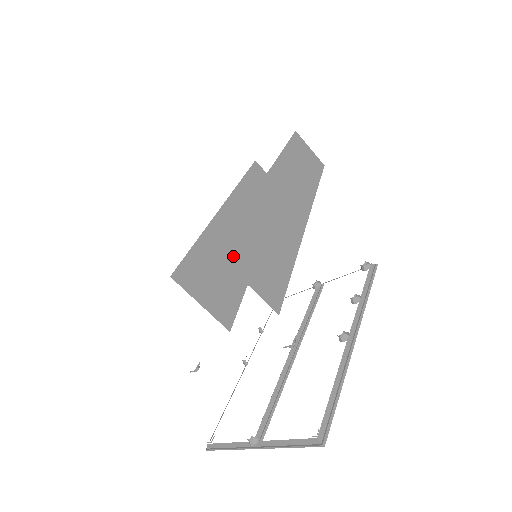
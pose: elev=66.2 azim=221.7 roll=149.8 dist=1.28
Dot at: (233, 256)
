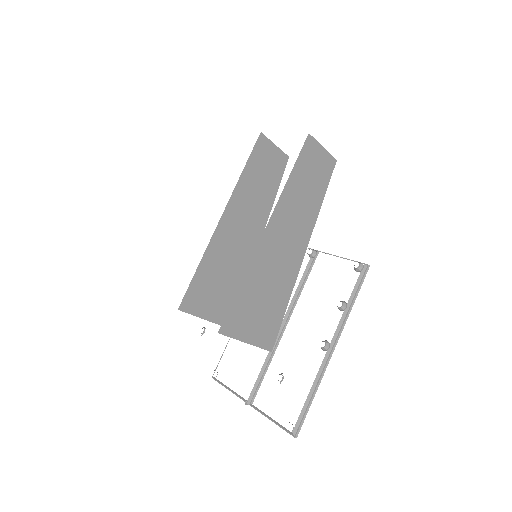
Dot at: (234, 326)
